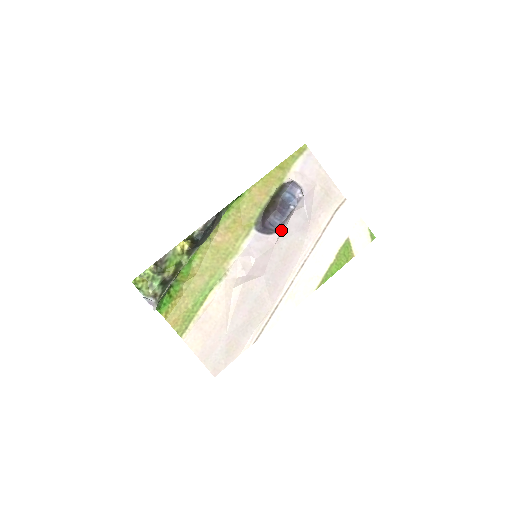
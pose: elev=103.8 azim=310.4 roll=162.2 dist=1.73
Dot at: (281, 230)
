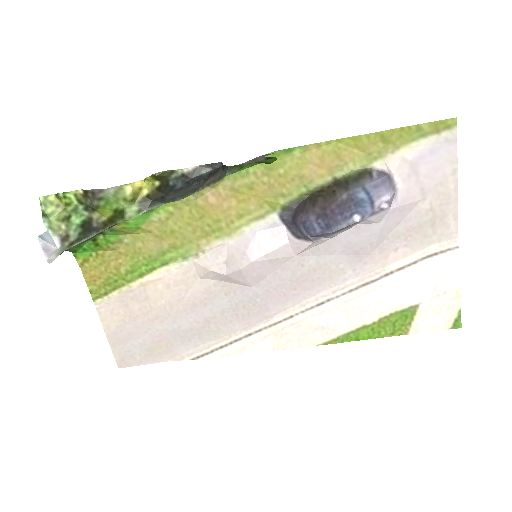
Dot at: (317, 241)
